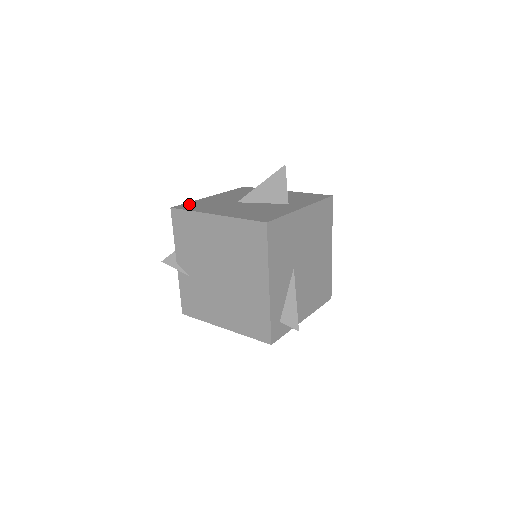
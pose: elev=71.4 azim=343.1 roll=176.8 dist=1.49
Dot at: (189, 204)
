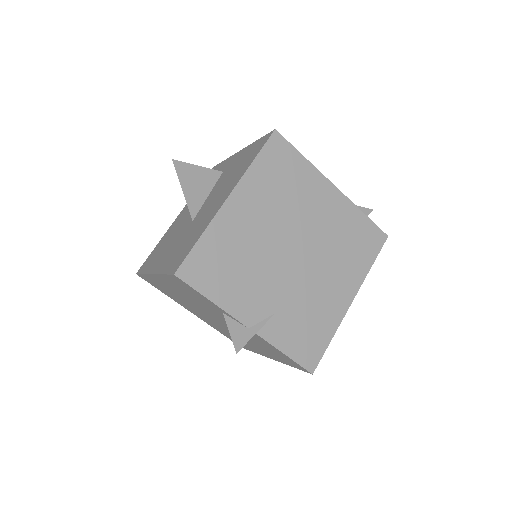
Dot at: (172, 264)
